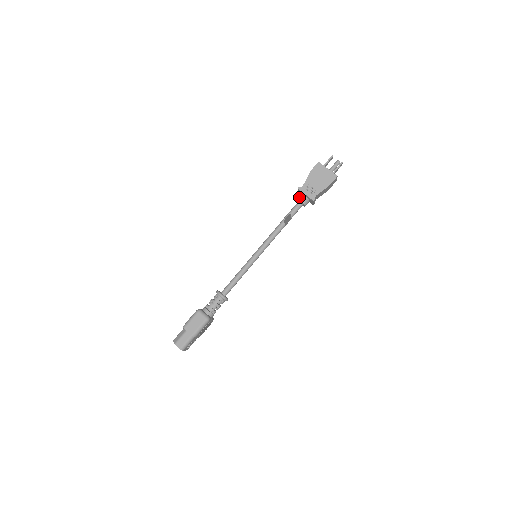
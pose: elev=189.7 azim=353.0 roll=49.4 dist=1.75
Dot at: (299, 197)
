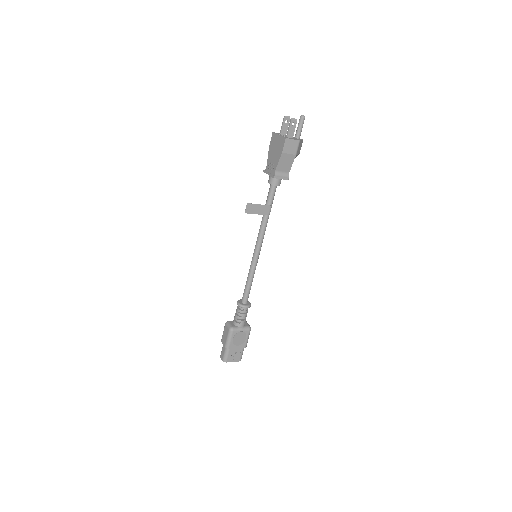
Dot at: occluded
